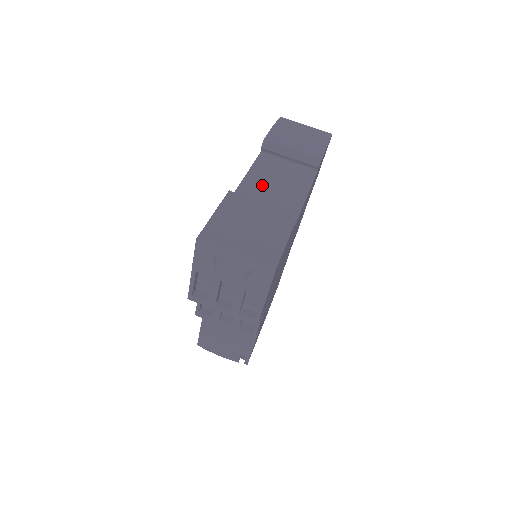
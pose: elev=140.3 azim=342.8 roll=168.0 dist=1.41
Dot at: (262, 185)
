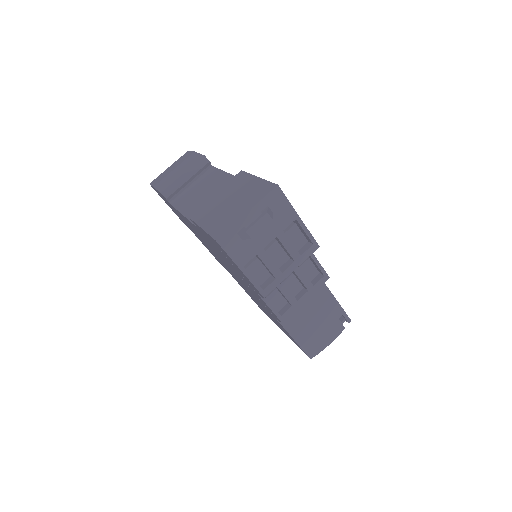
Dot at: (198, 203)
